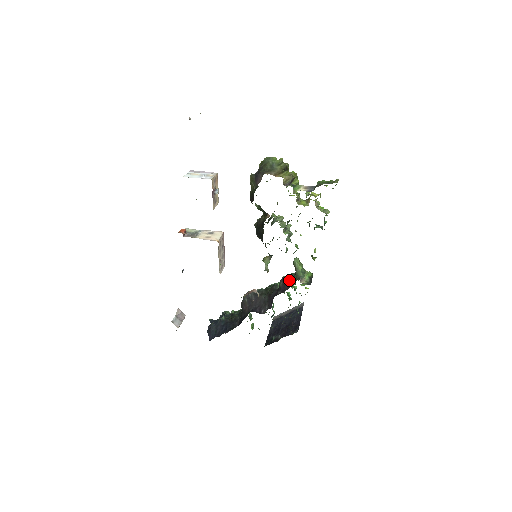
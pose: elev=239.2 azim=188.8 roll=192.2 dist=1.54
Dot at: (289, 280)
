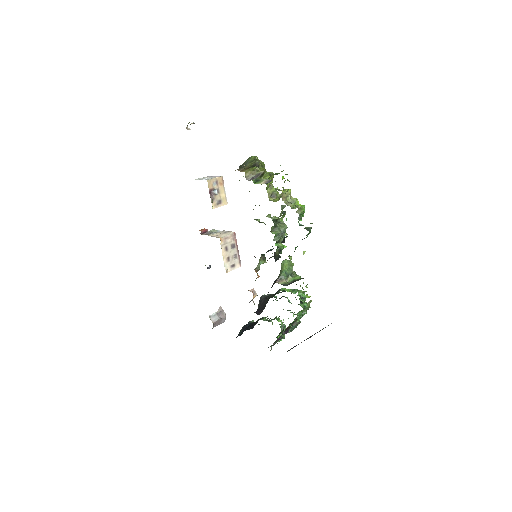
Dot at: occluded
